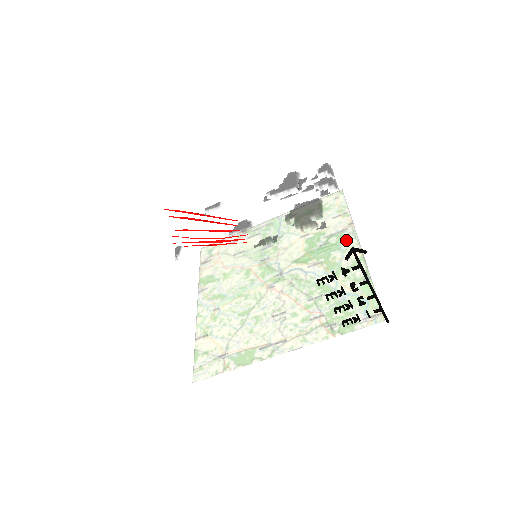
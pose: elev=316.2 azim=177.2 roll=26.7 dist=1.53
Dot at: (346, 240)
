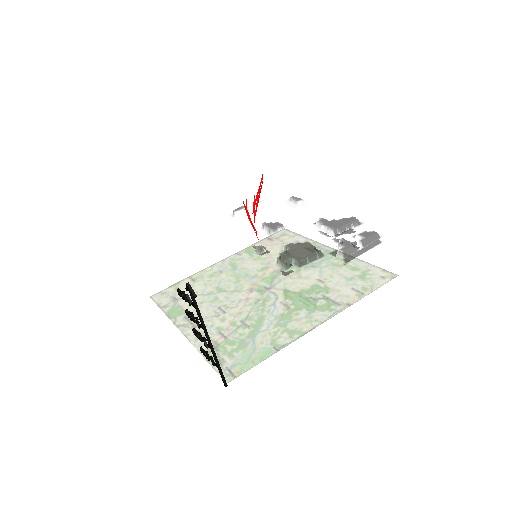
Dot at: (269, 296)
